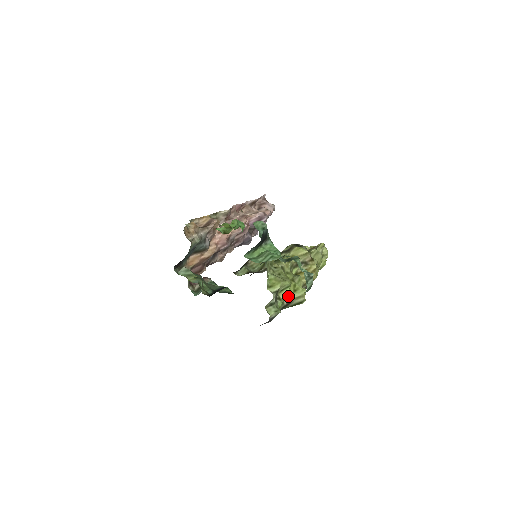
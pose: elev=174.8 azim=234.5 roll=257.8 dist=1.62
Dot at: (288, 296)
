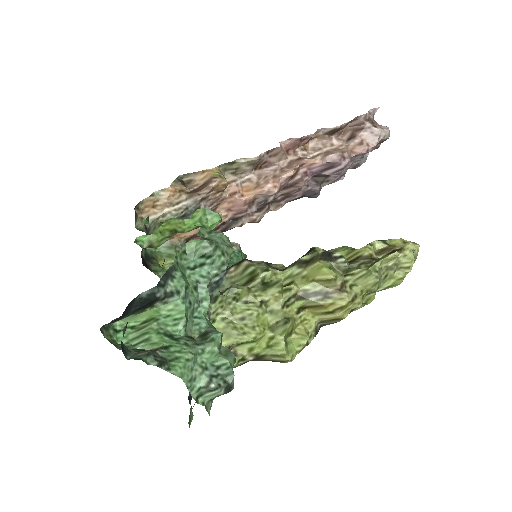
Dot at: (255, 351)
